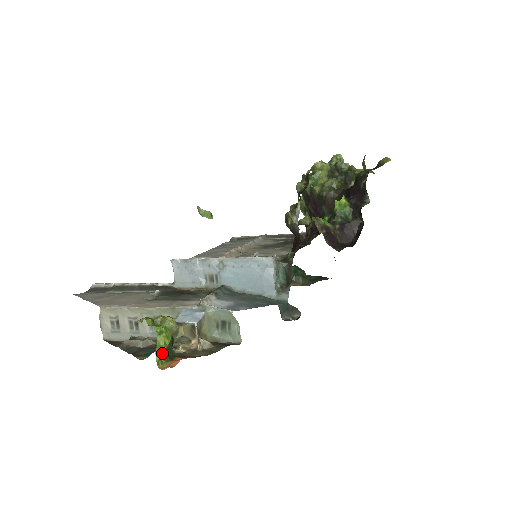
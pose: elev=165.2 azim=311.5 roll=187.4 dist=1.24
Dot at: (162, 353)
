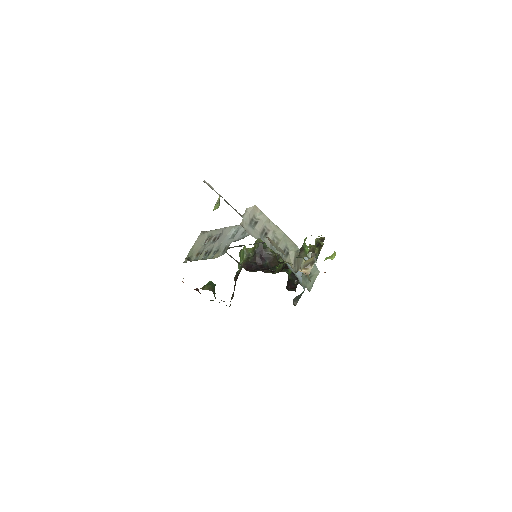
Dot at: occluded
